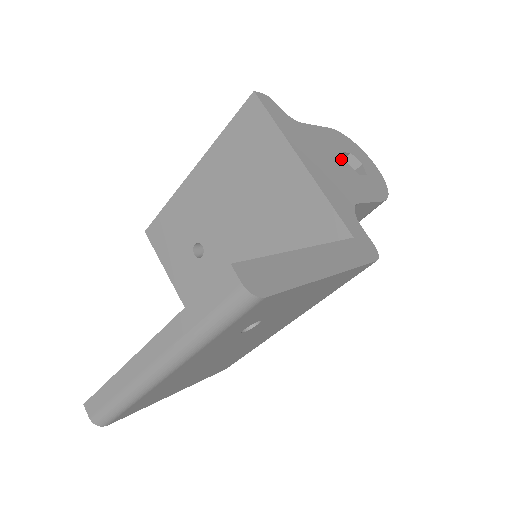
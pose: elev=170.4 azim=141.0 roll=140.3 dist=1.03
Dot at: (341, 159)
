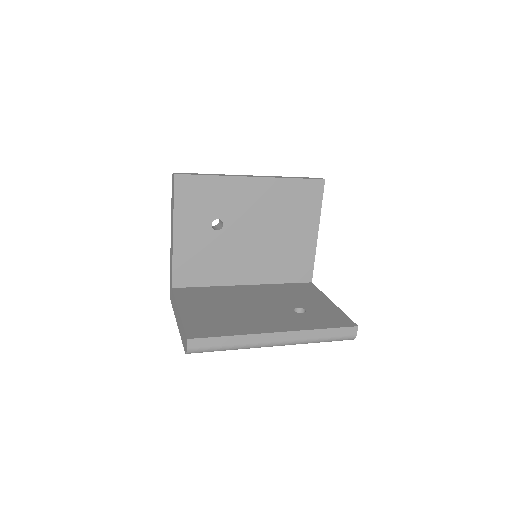
Dot at: occluded
